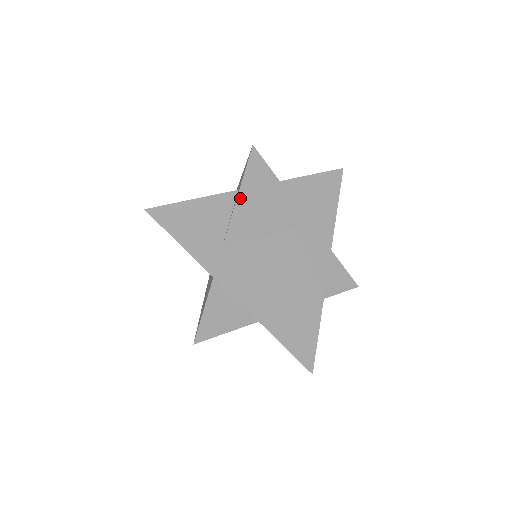
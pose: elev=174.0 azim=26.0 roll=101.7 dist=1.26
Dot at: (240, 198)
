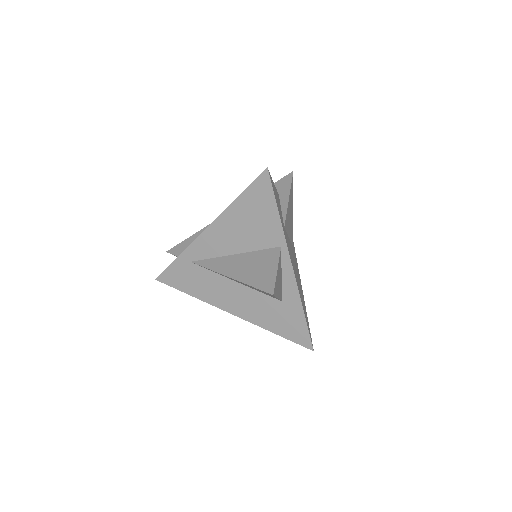
Dot at: (289, 200)
